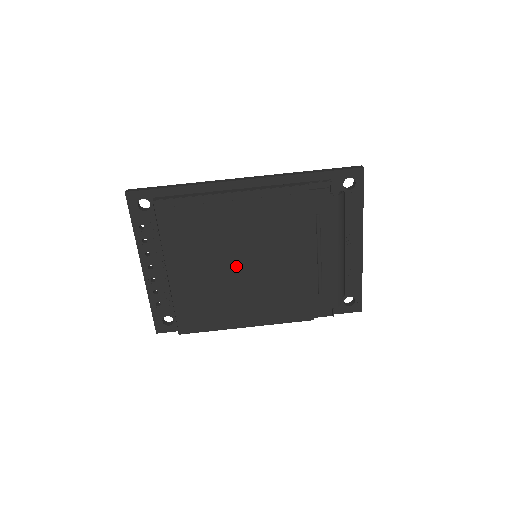
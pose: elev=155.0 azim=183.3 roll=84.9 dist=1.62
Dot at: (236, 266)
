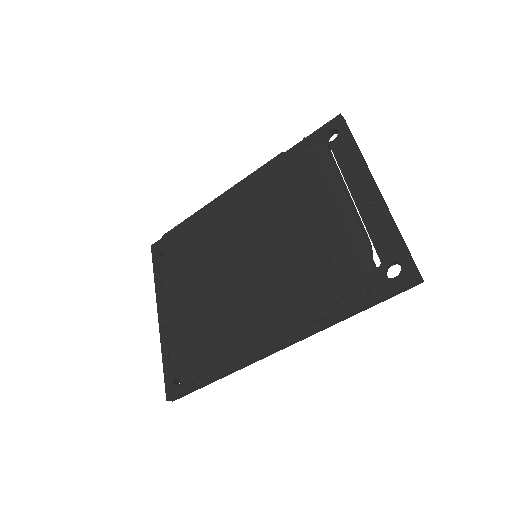
Dot at: (230, 268)
